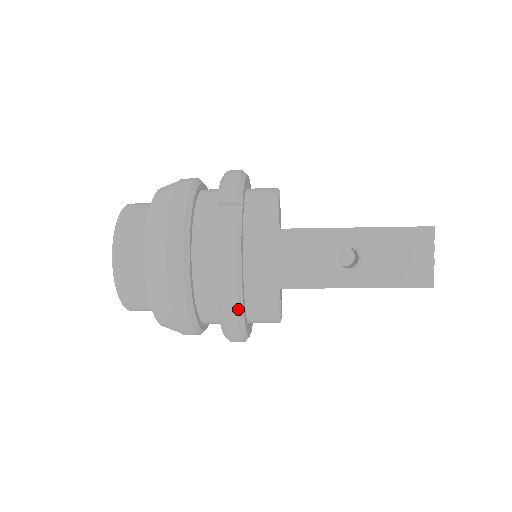
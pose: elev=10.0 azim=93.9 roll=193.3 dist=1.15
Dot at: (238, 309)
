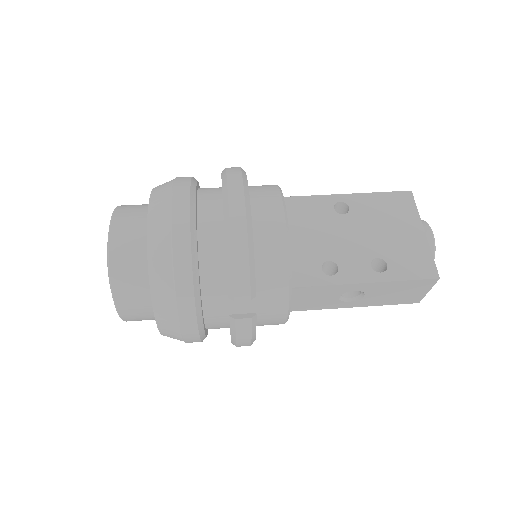
Dot at: occluded
